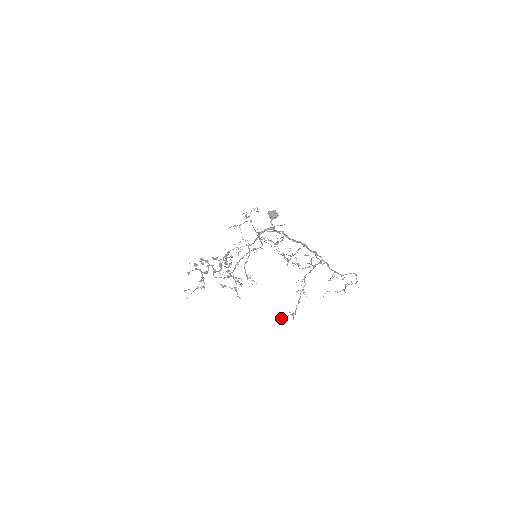
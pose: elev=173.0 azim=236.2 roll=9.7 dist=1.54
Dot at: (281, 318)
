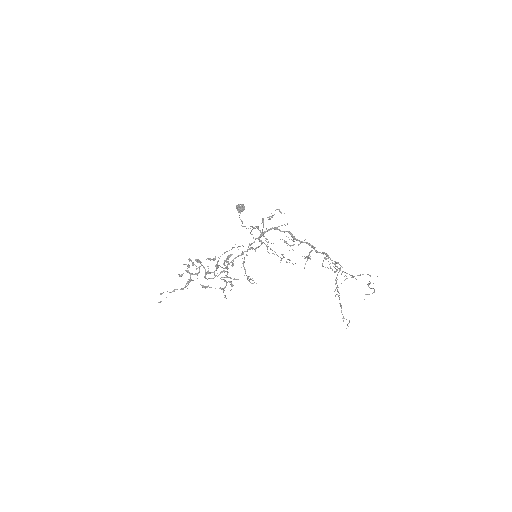
Dot at: occluded
